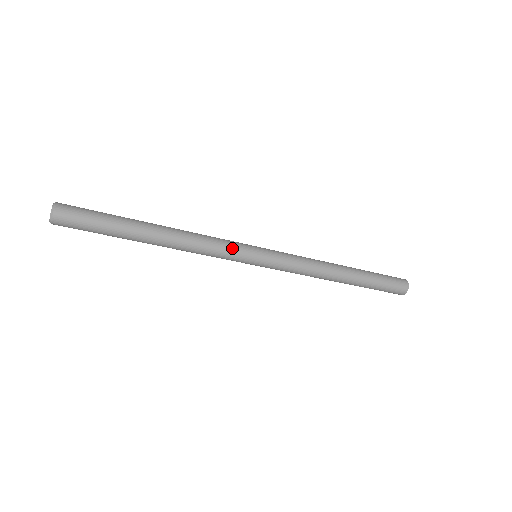
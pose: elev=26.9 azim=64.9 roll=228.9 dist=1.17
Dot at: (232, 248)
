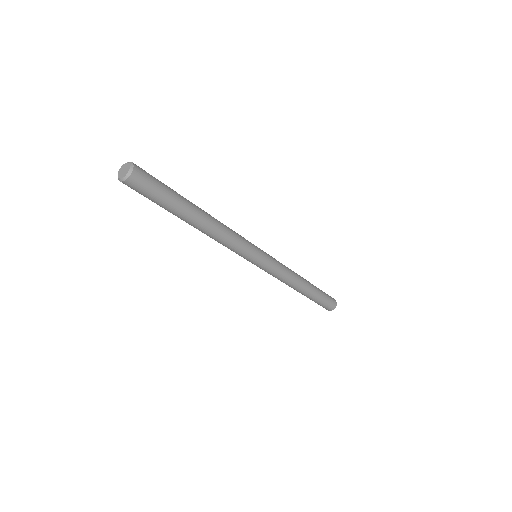
Dot at: (245, 239)
